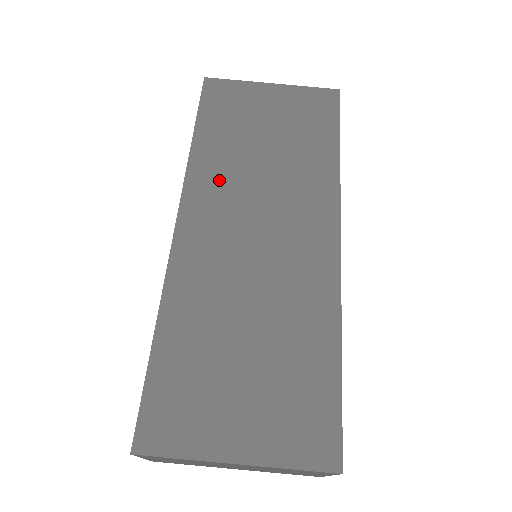
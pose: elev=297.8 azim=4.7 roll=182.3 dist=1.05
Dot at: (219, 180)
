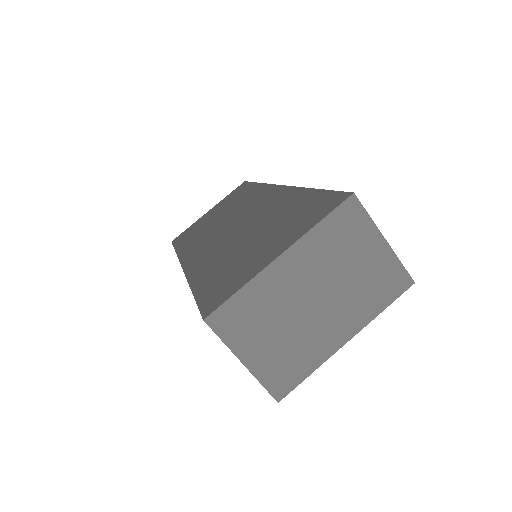
Dot at: (198, 241)
